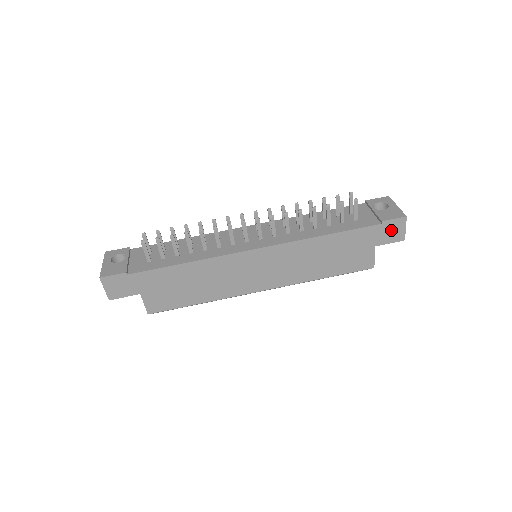
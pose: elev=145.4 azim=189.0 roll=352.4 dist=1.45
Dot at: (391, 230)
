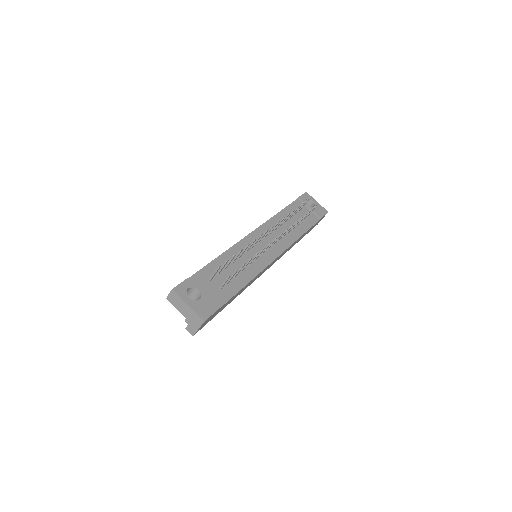
Dot at: (319, 221)
